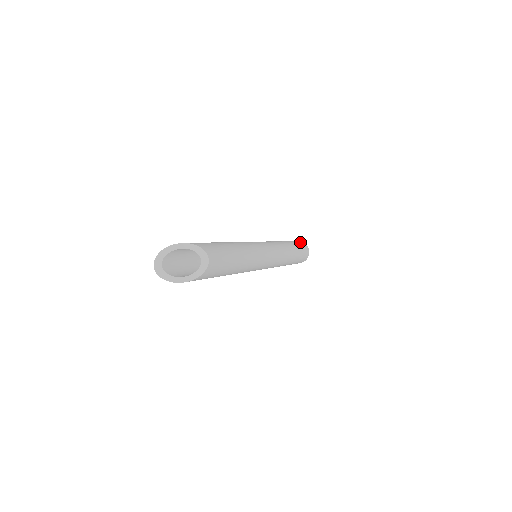
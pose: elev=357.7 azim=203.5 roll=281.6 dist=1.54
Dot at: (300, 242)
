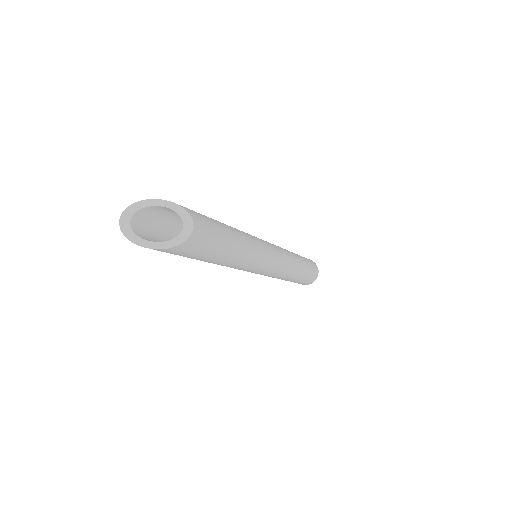
Dot at: occluded
